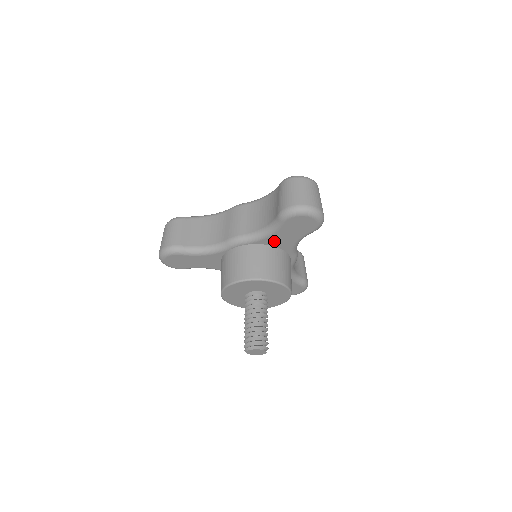
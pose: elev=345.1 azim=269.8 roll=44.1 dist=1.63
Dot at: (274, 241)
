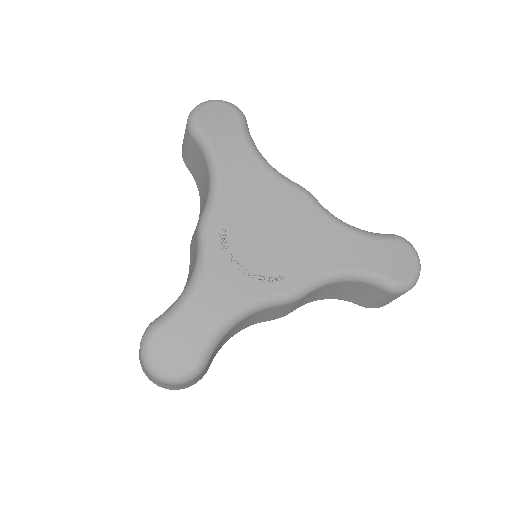
Dot at: occluded
